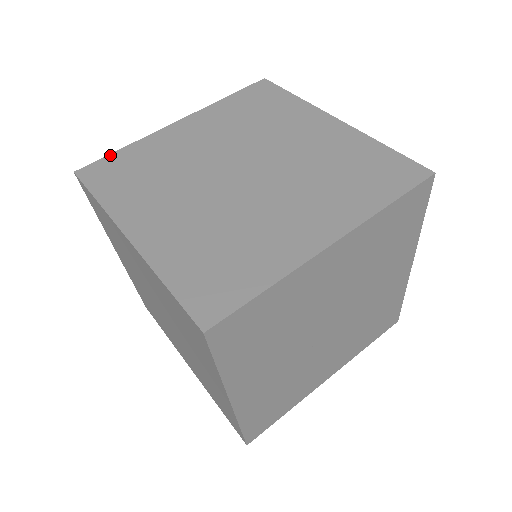
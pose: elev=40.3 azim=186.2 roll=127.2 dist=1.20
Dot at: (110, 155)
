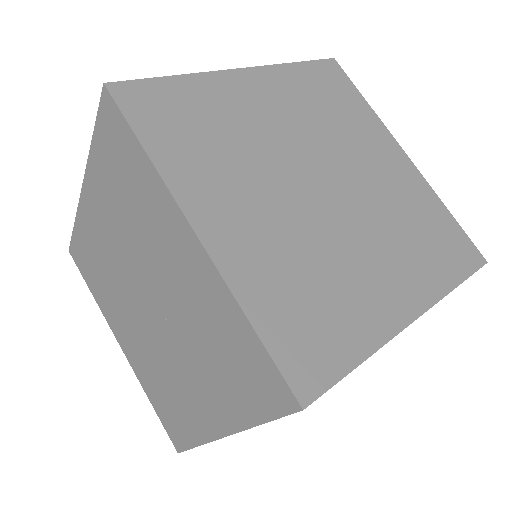
Dot at: (157, 79)
